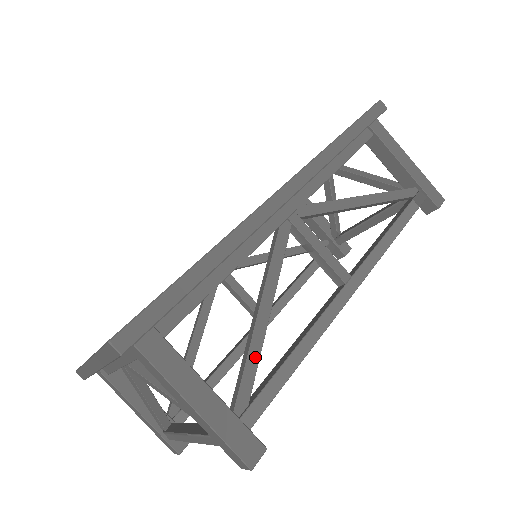
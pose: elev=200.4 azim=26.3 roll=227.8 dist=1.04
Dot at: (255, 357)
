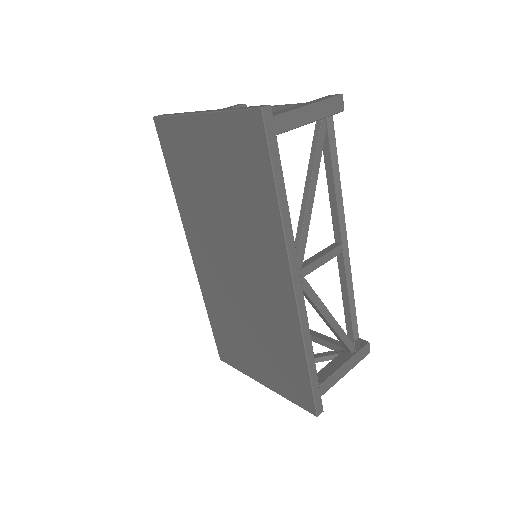
Dot at: (342, 333)
